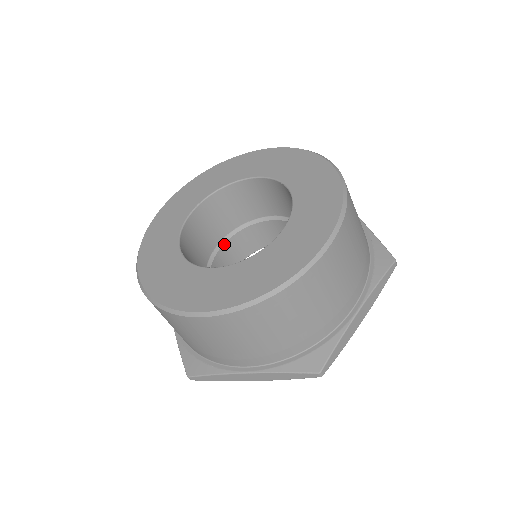
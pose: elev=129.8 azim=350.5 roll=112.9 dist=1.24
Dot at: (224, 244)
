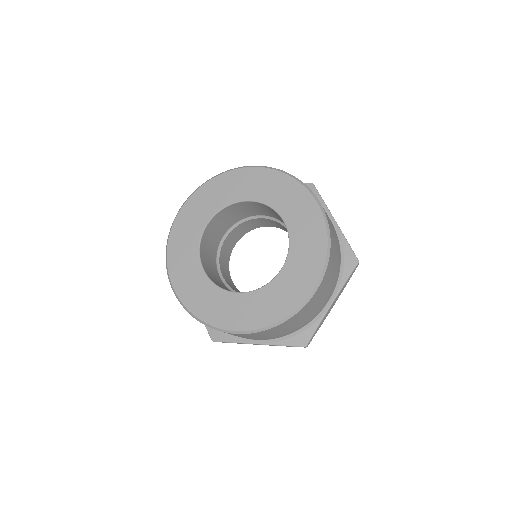
Dot at: (261, 218)
